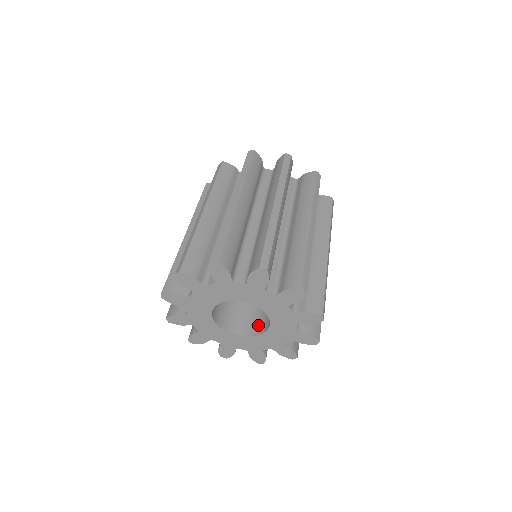
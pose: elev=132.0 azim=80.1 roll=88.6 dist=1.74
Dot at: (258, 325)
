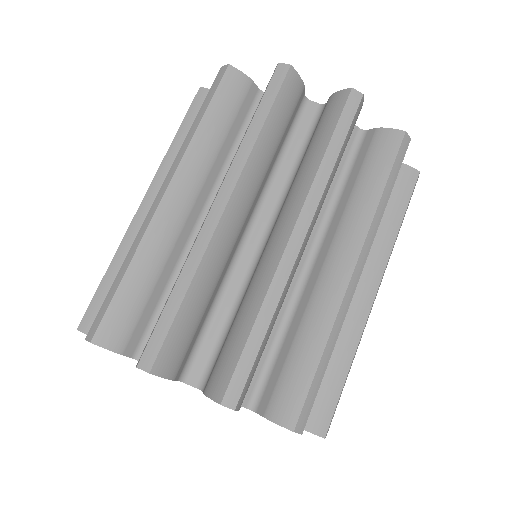
Dot at: occluded
